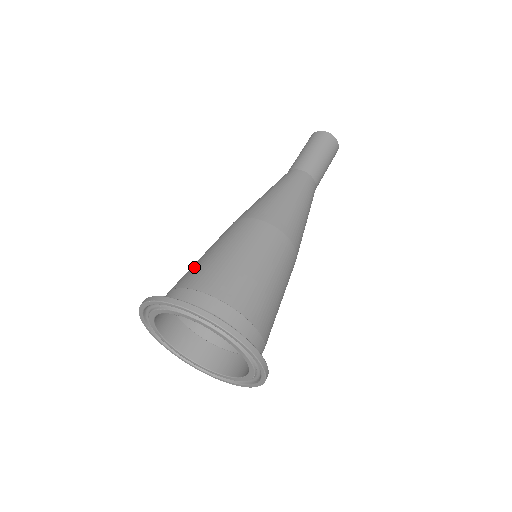
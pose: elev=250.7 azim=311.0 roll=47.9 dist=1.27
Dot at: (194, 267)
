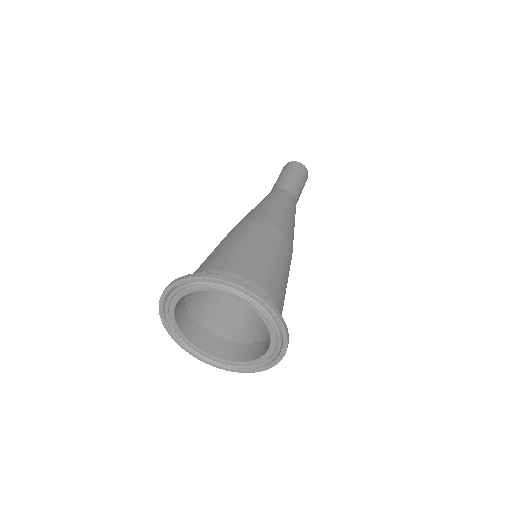
Dot at: (228, 254)
